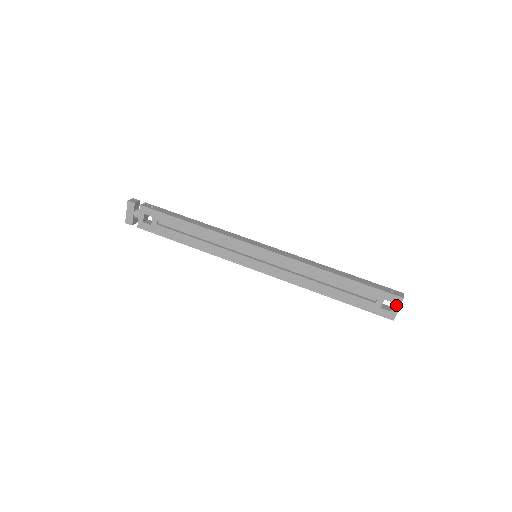
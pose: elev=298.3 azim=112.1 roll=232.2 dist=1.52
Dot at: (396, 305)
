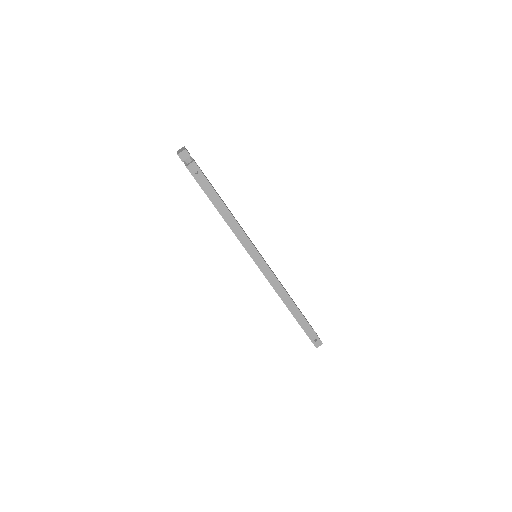
Dot at: occluded
